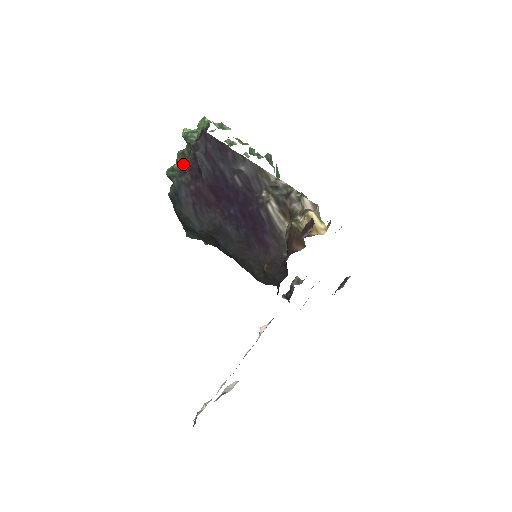
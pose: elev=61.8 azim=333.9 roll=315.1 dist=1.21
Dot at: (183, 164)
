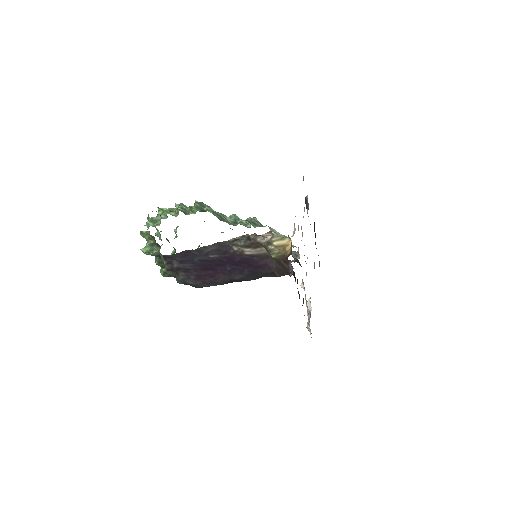
Dot at: (170, 270)
